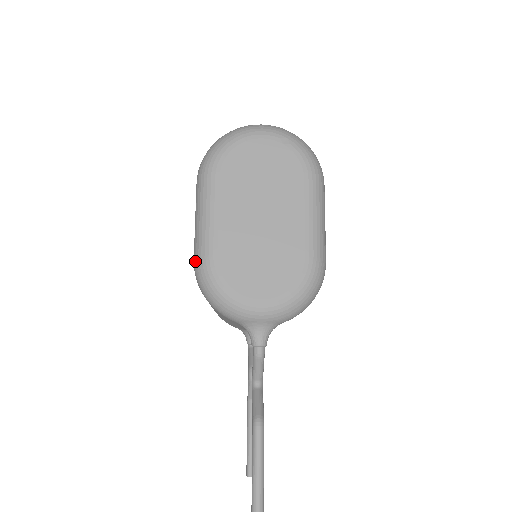
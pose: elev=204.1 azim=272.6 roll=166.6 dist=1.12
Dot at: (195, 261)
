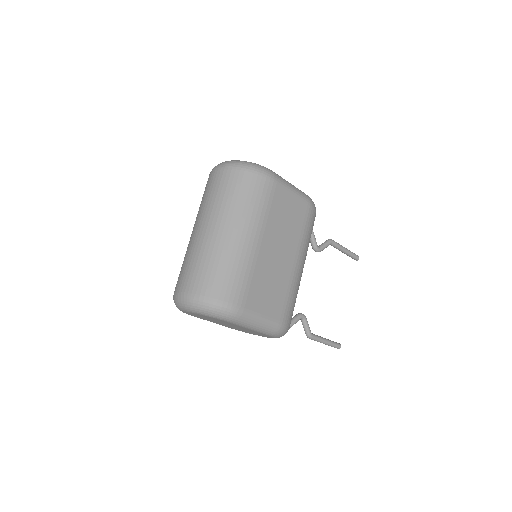
Dot at: occluded
